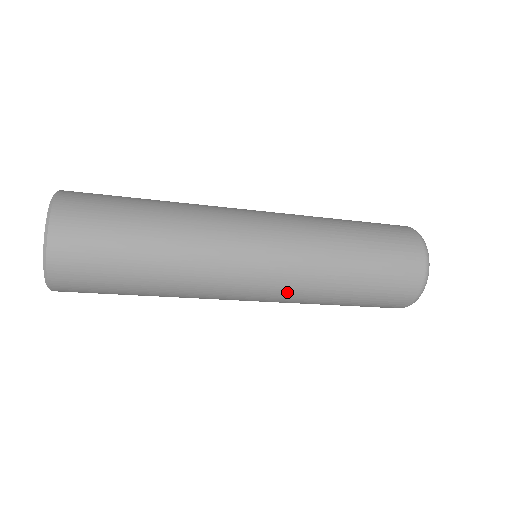
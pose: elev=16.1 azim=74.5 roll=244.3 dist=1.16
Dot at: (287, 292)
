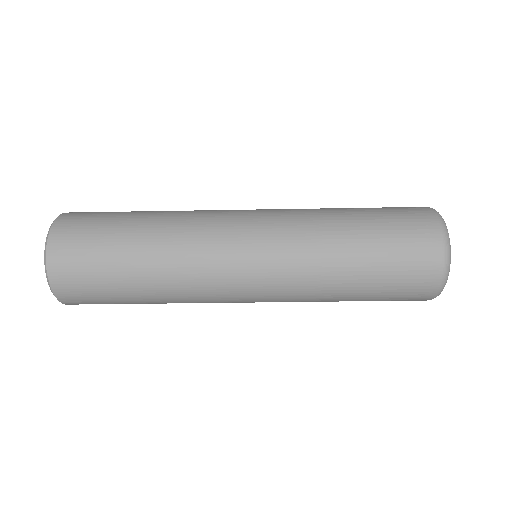
Dot at: (283, 238)
